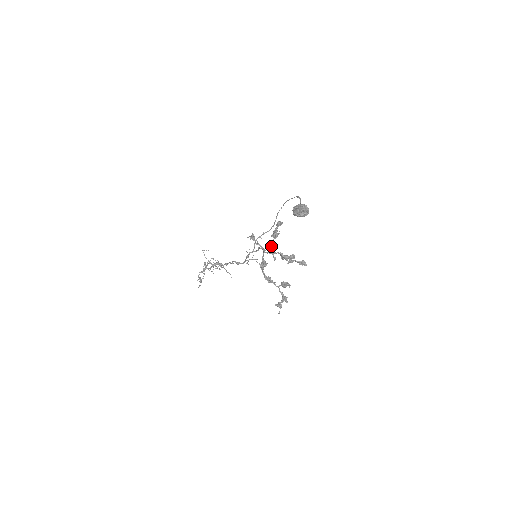
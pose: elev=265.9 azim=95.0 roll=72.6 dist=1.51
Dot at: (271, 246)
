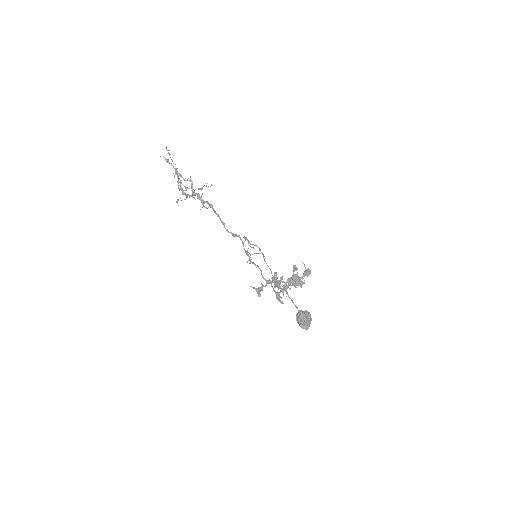
Dot at: occluded
